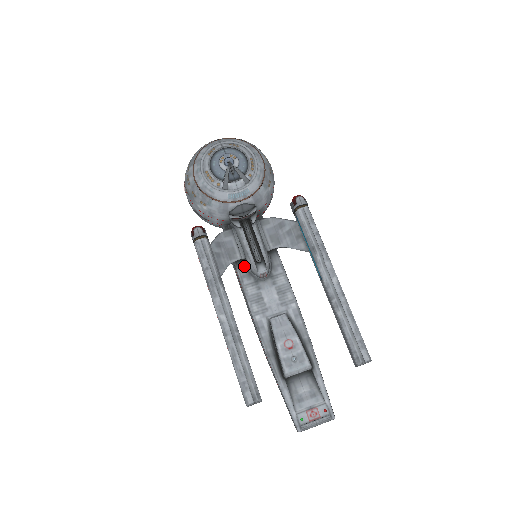
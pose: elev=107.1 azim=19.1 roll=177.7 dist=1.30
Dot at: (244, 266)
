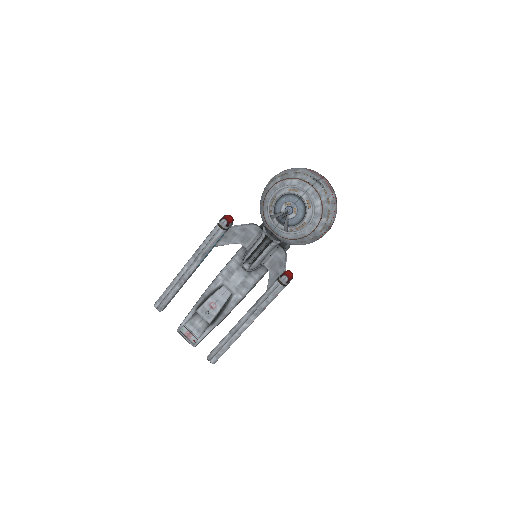
Dot at: (246, 251)
